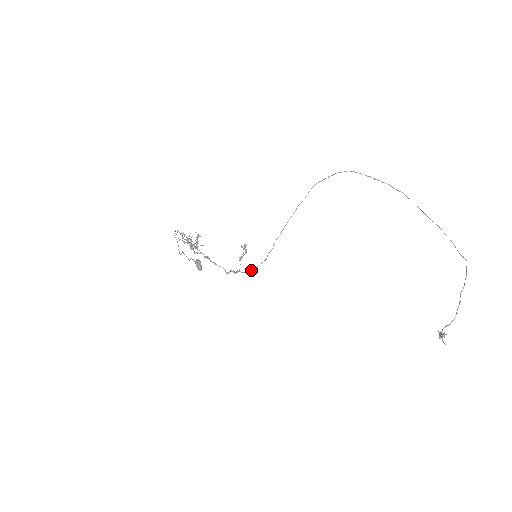
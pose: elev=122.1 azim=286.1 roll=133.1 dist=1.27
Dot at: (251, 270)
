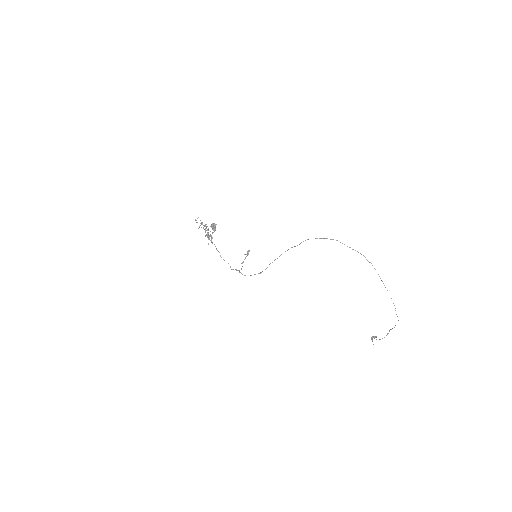
Dot at: occluded
